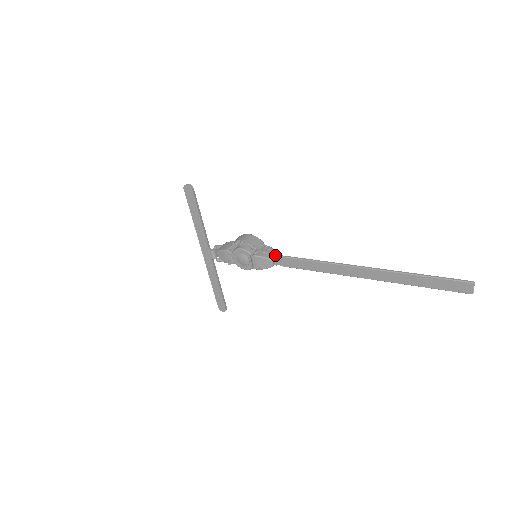
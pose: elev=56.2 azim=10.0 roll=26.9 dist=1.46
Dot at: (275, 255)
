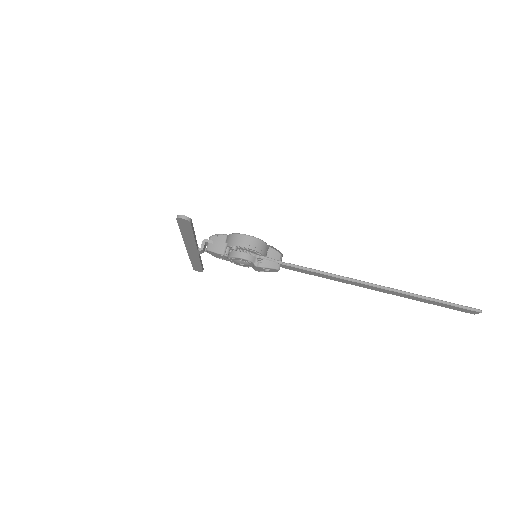
Dot at: (282, 263)
